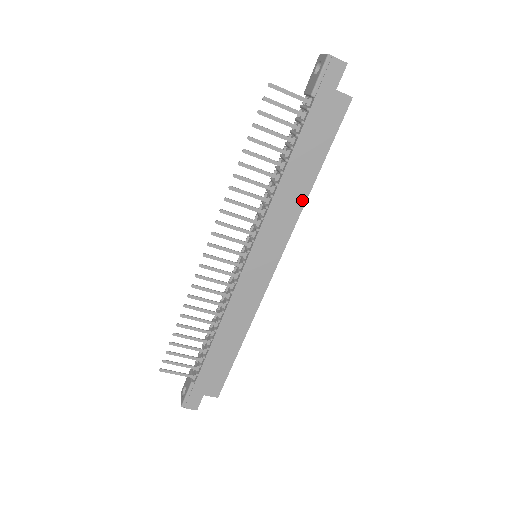
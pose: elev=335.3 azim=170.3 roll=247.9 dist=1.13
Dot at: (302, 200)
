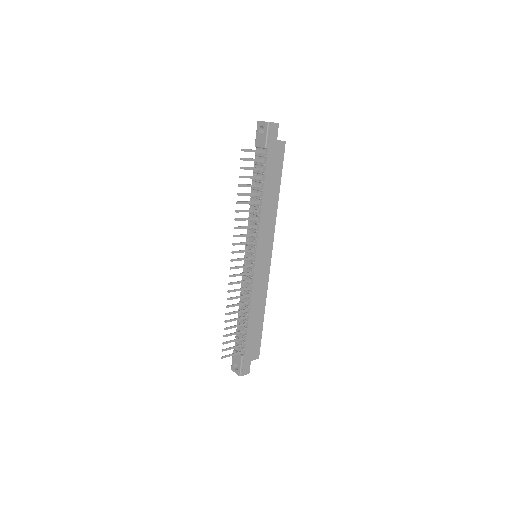
Dot at: (275, 211)
